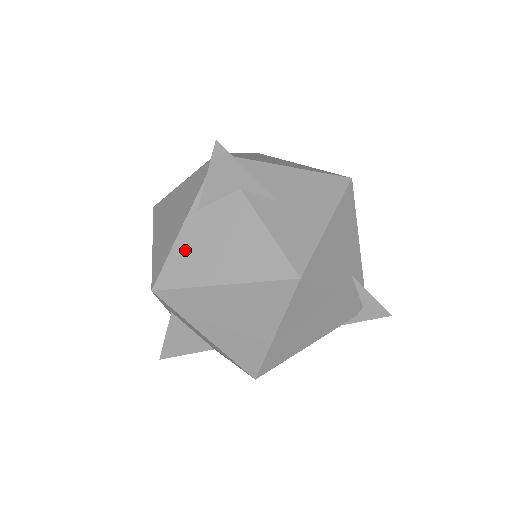
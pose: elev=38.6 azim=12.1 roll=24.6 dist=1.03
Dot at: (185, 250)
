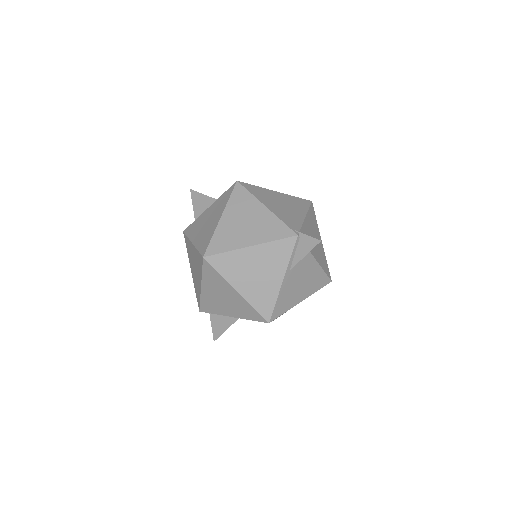
Dot at: (285, 294)
